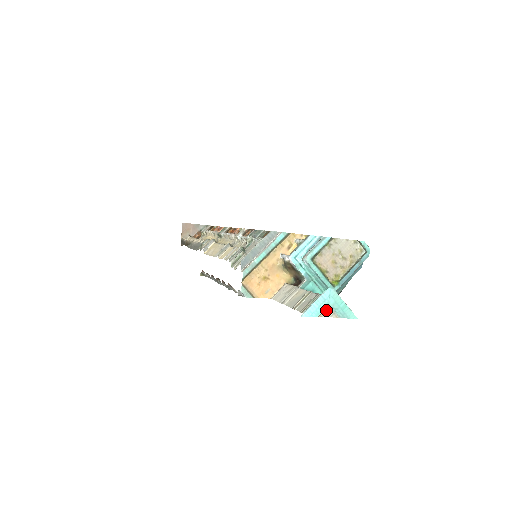
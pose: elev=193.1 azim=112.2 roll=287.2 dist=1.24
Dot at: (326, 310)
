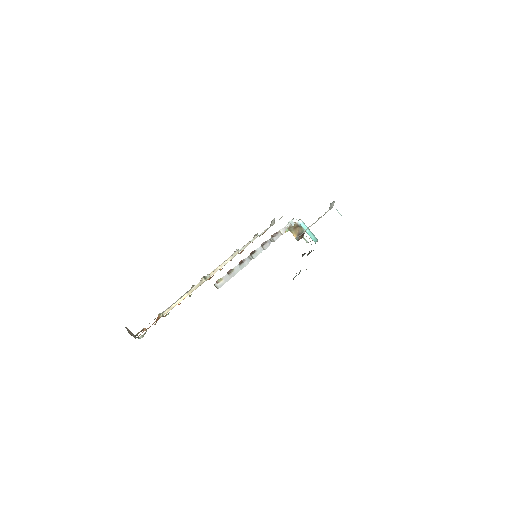
Dot at: occluded
